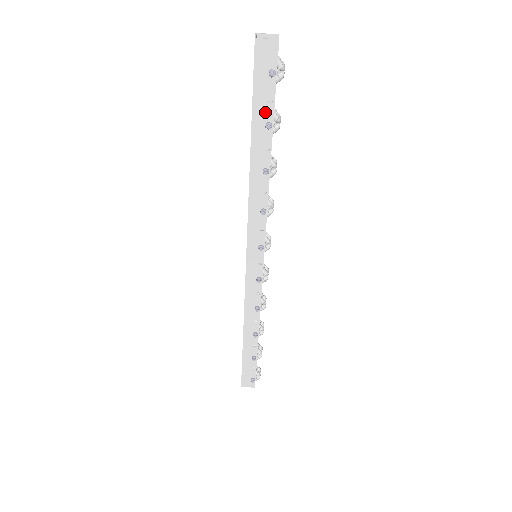
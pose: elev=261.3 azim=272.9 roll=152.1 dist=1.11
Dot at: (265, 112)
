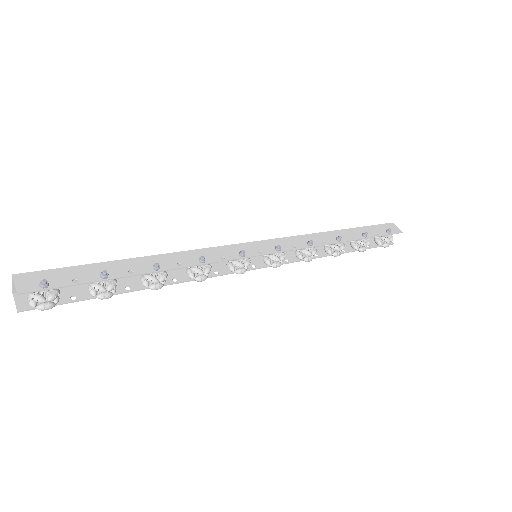
Dot at: (368, 233)
